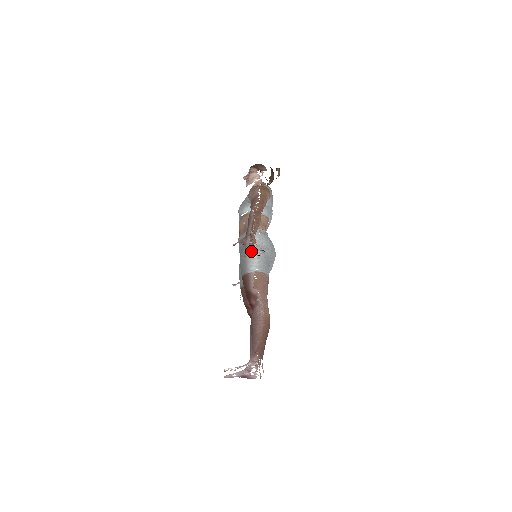
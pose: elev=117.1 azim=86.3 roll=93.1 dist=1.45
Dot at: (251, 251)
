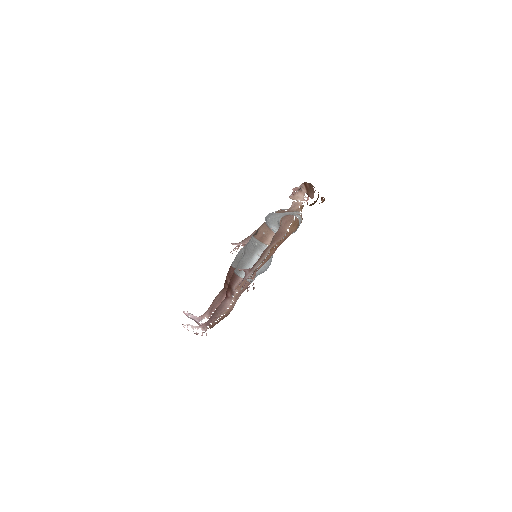
Dot at: (252, 263)
